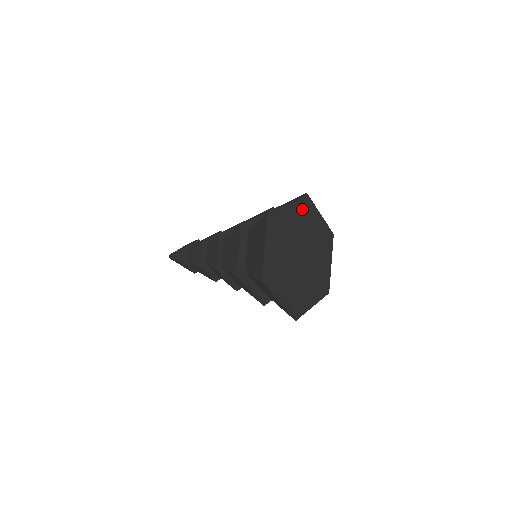
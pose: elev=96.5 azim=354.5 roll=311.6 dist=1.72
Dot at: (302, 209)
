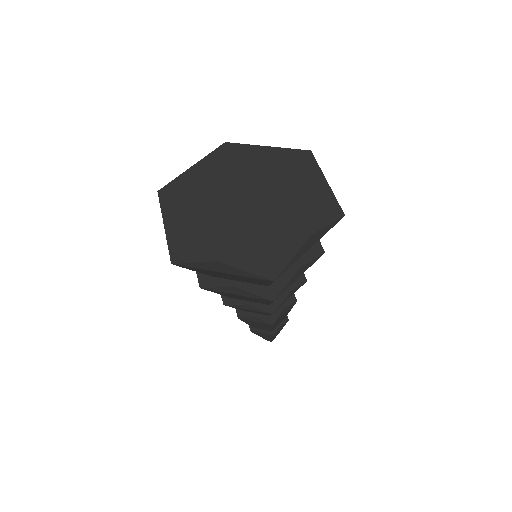
Dot at: (288, 162)
